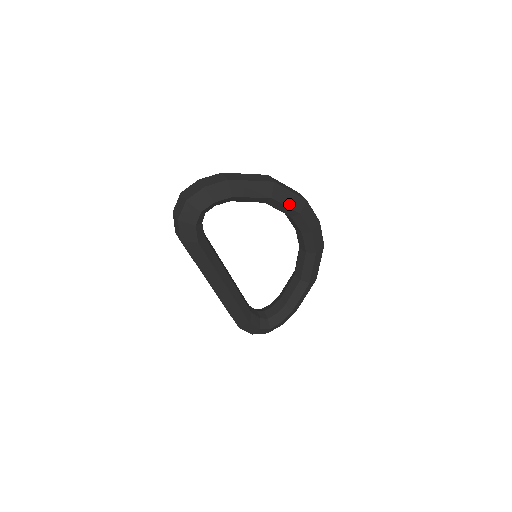
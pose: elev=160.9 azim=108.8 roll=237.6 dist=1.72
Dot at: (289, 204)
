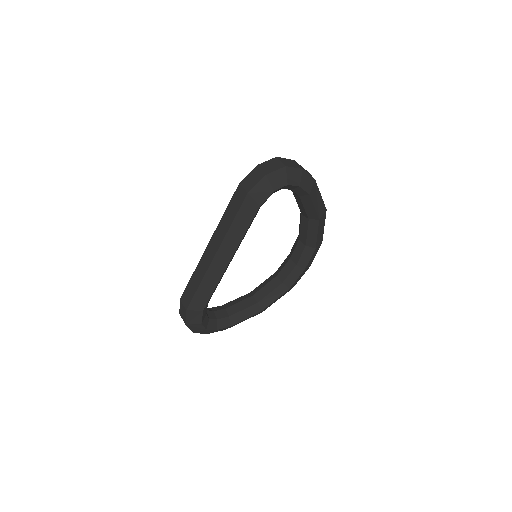
Dot at: (318, 235)
